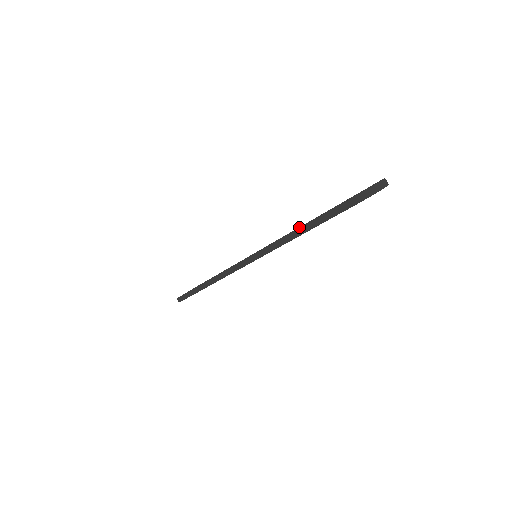
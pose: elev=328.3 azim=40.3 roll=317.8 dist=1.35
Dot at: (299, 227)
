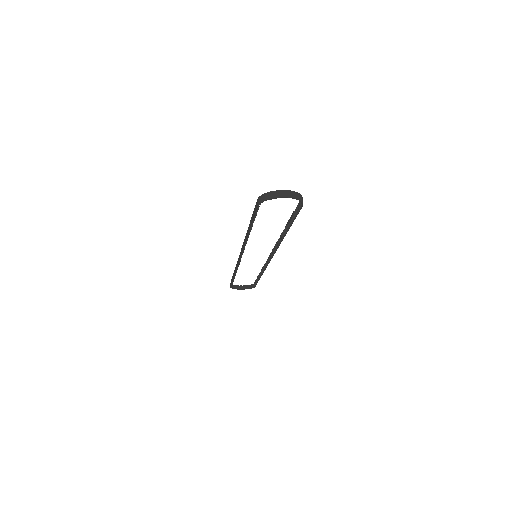
Dot at: occluded
